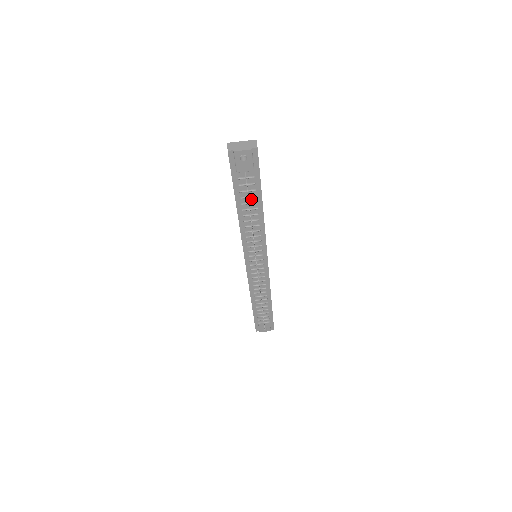
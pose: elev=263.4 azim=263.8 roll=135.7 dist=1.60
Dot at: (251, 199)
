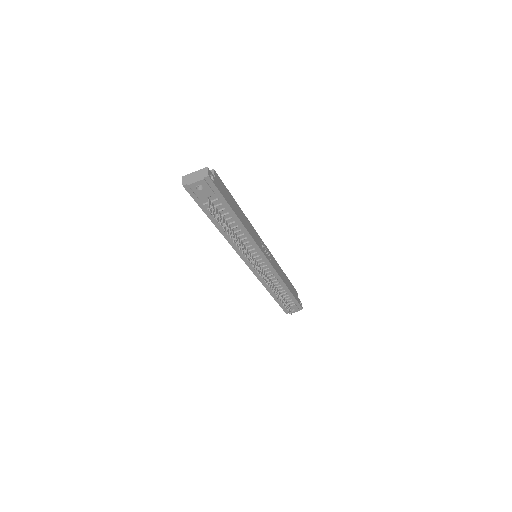
Dot at: (225, 216)
